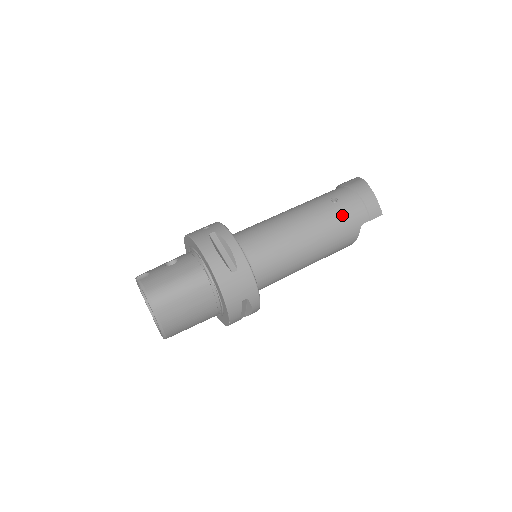
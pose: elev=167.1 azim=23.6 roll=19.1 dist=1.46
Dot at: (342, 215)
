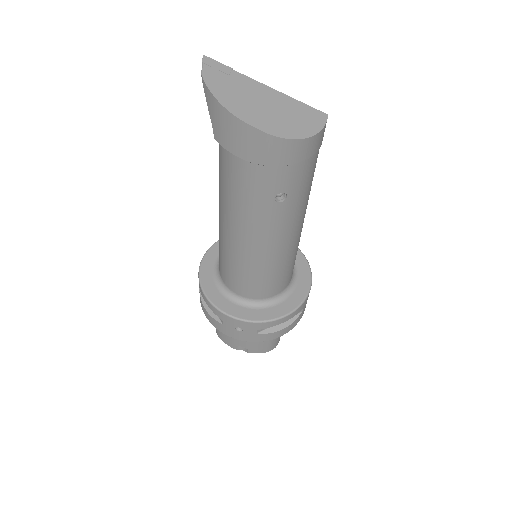
Dot at: (305, 191)
